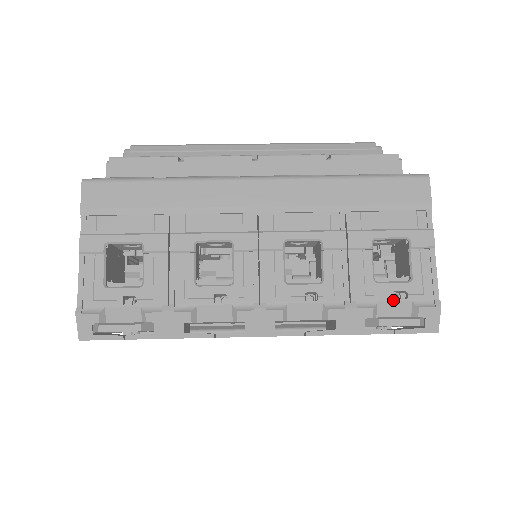
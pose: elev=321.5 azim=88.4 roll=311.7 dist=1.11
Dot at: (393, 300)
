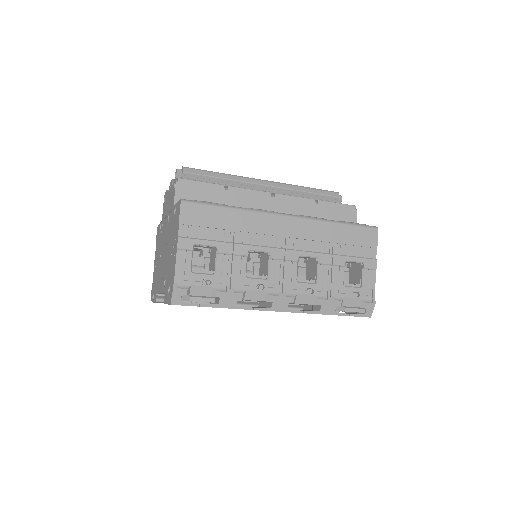
Dot at: (352, 297)
